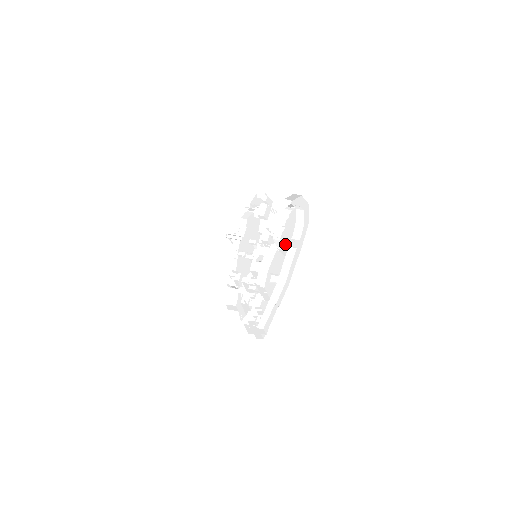
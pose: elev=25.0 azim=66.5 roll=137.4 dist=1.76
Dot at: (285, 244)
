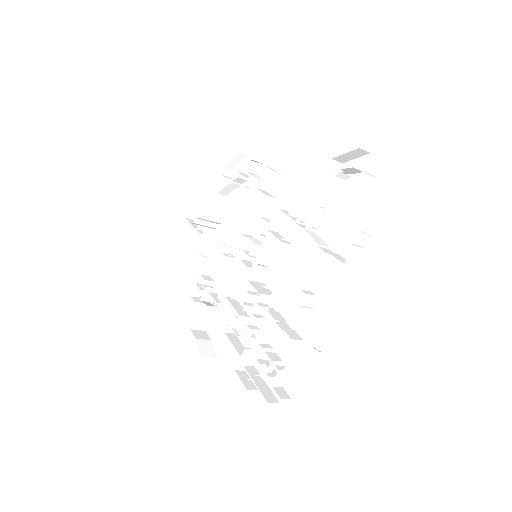
Dot at: (330, 239)
